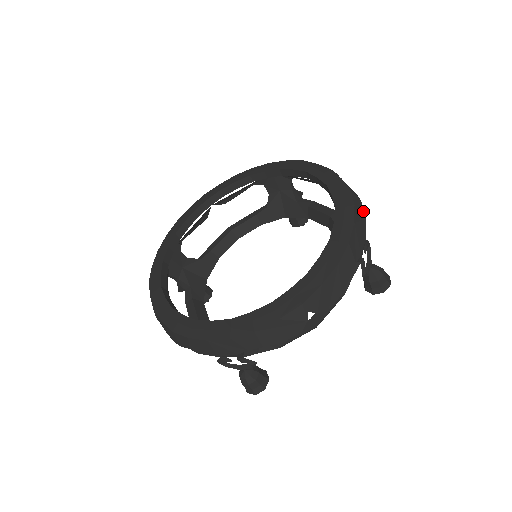
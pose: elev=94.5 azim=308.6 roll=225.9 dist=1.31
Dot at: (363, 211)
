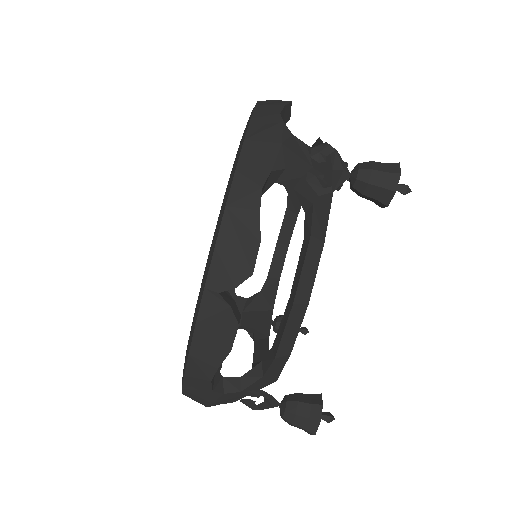
Dot at: (279, 115)
